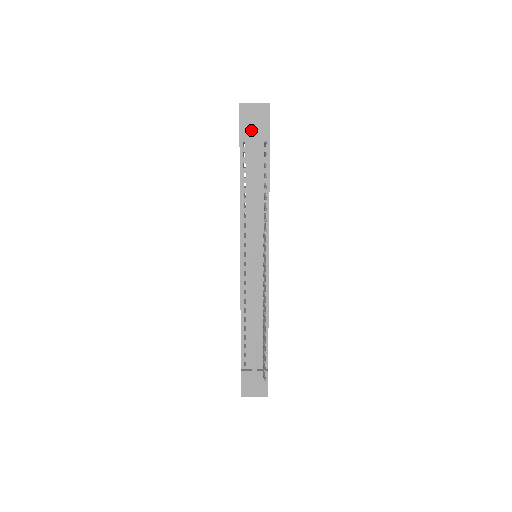
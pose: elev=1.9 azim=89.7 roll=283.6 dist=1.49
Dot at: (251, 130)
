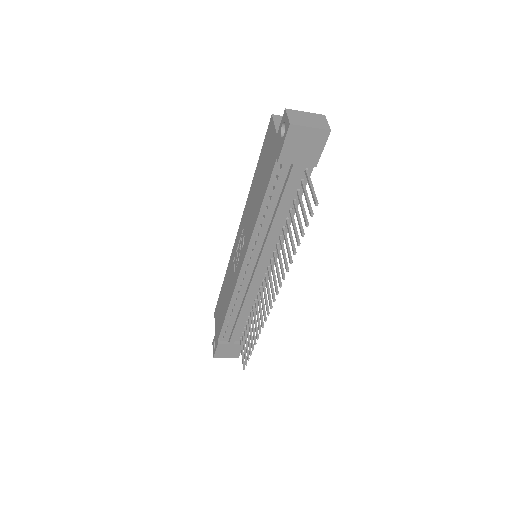
Dot at: (295, 157)
